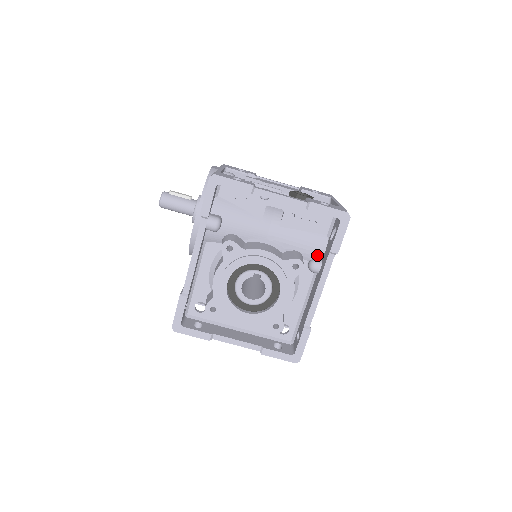
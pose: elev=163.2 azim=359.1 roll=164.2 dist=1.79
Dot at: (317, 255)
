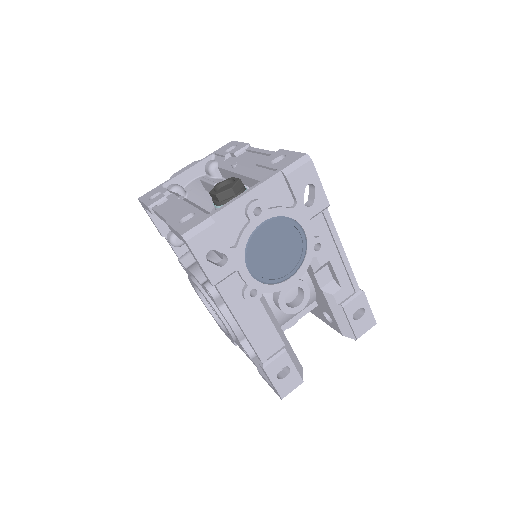
Dot at: occluded
